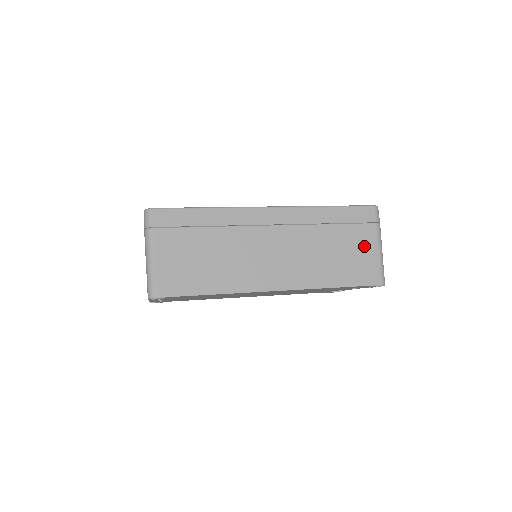
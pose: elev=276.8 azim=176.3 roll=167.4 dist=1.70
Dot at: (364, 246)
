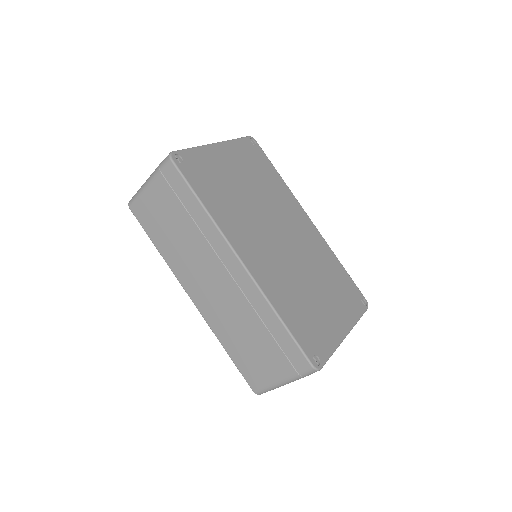
Dot at: (271, 367)
